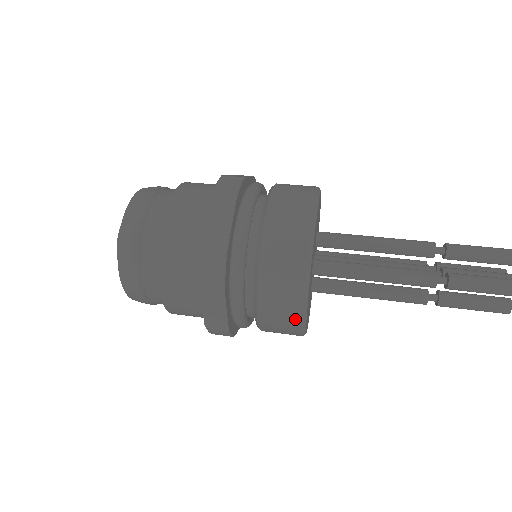
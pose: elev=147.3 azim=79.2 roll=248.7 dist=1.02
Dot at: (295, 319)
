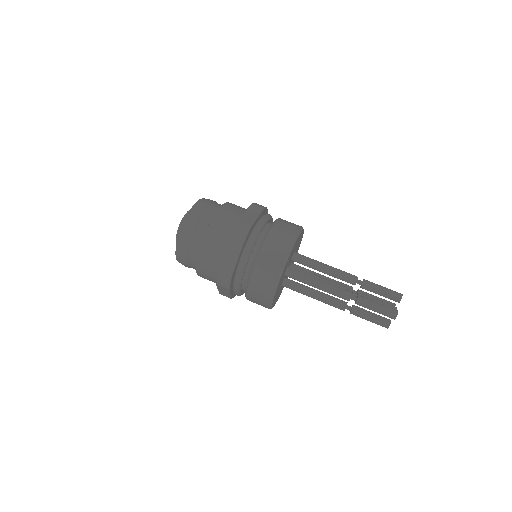
Dot at: occluded
